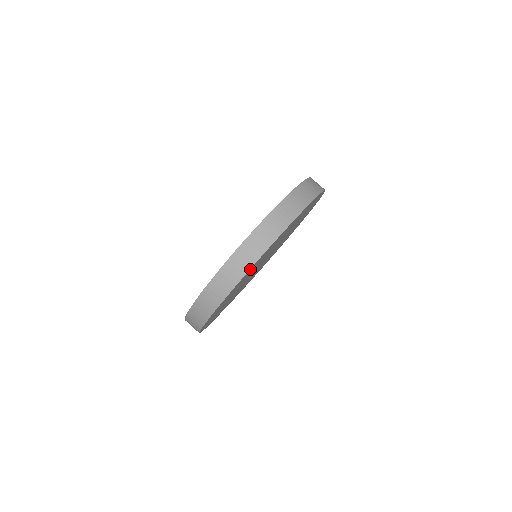
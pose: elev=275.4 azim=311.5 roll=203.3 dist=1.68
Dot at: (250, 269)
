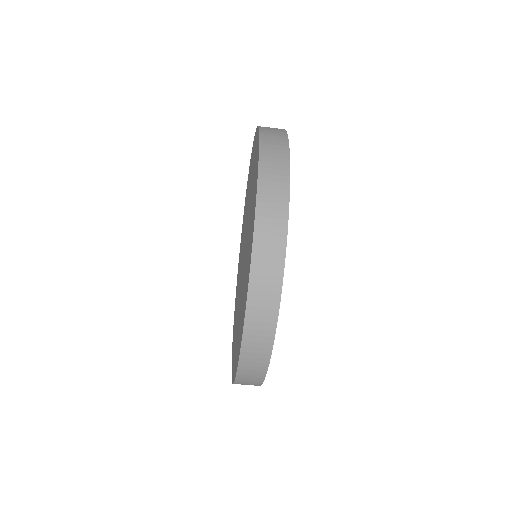
Dot at: occluded
